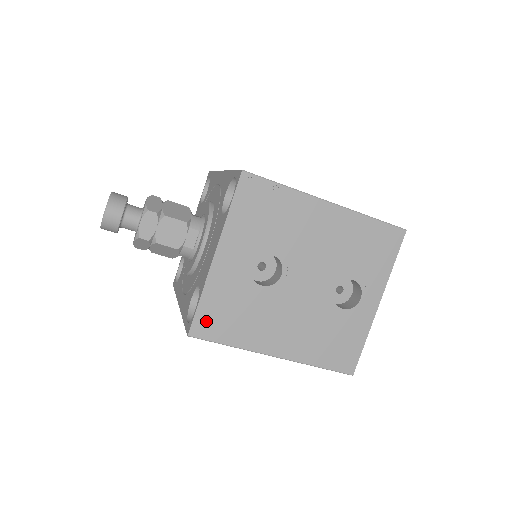
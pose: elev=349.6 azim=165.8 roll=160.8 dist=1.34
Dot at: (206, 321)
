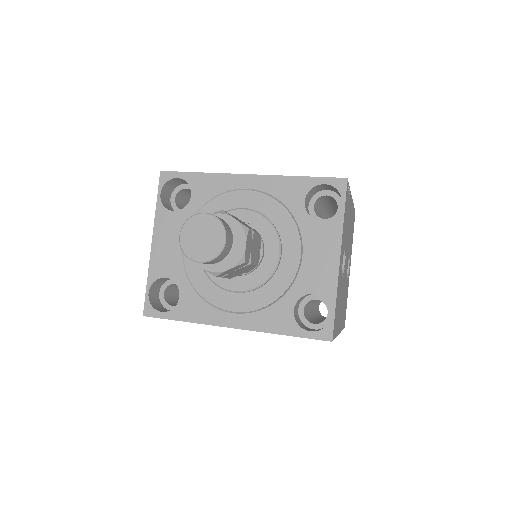
Dot at: (335, 322)
